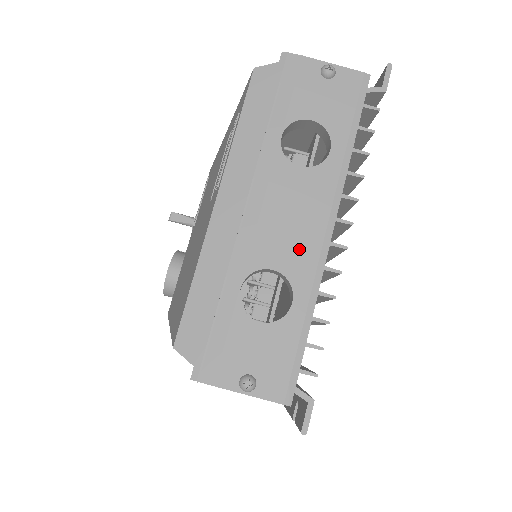
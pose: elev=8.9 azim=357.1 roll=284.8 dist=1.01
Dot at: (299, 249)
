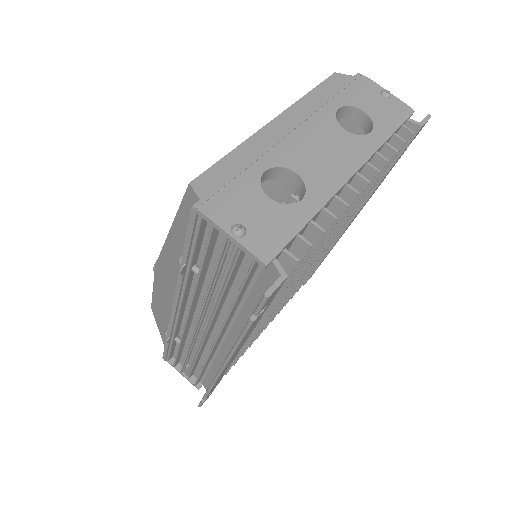
Dot at: (322, 172)
